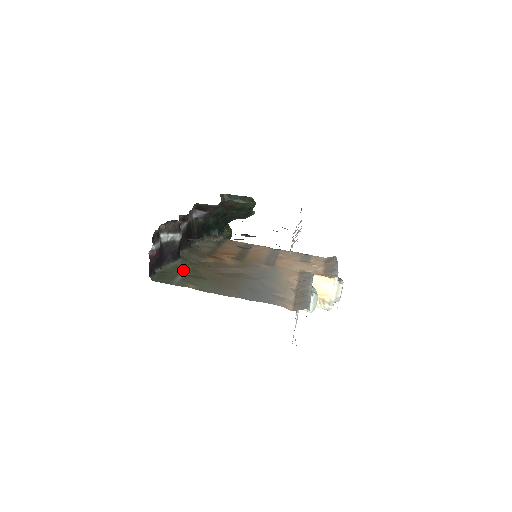
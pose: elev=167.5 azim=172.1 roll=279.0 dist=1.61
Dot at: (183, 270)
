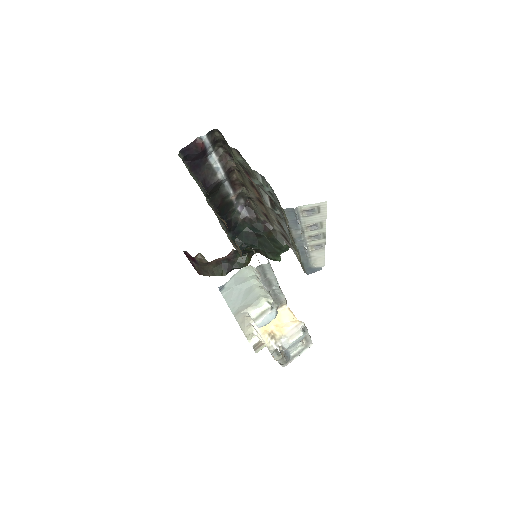
Dot at: occluded
